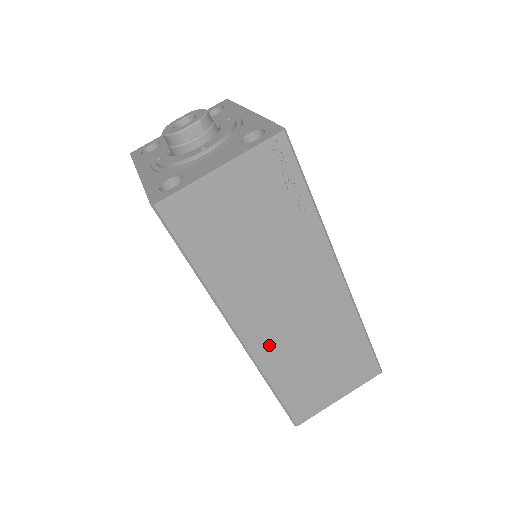
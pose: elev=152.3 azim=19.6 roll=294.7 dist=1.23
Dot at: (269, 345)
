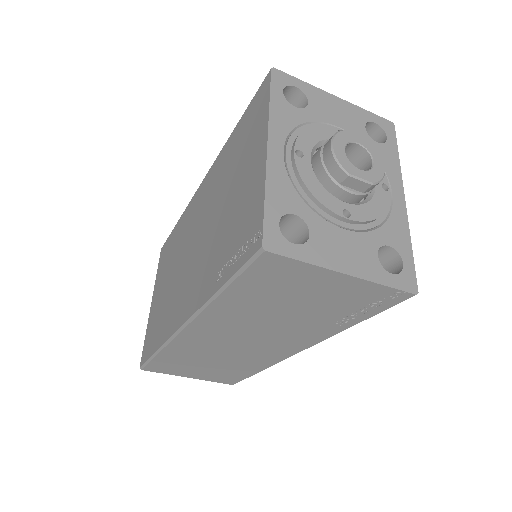
Dot at: (195, 342)
